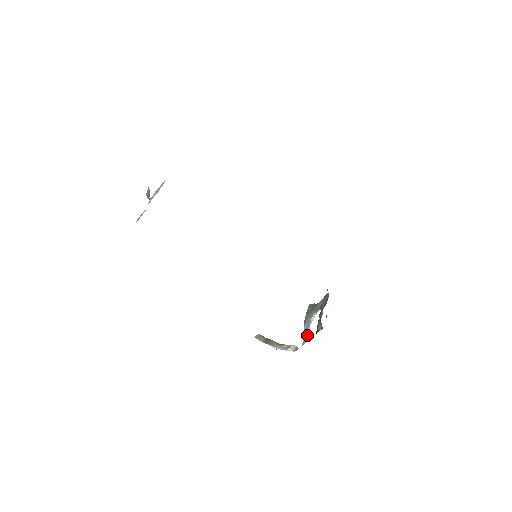
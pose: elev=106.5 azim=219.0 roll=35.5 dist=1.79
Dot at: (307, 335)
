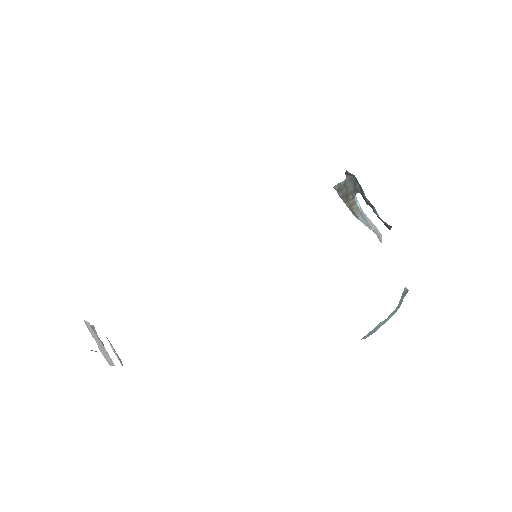
Dot at: (373, 227)
